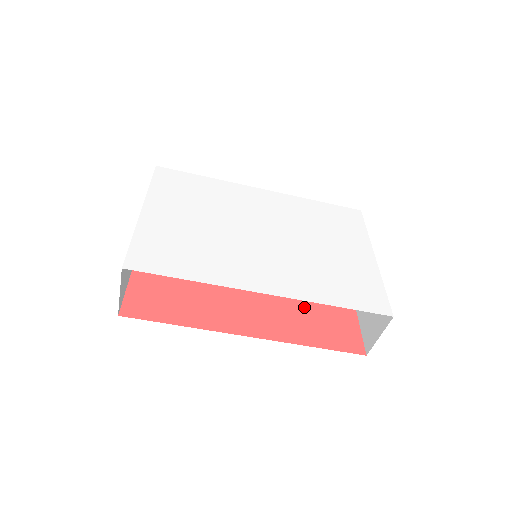
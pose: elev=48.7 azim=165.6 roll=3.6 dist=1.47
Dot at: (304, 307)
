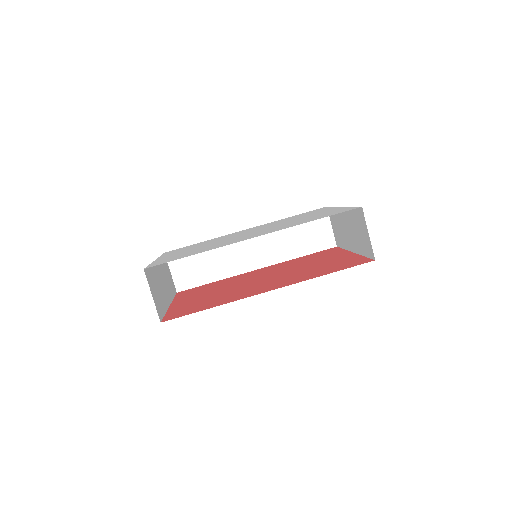
Dot at: (313, 269)
